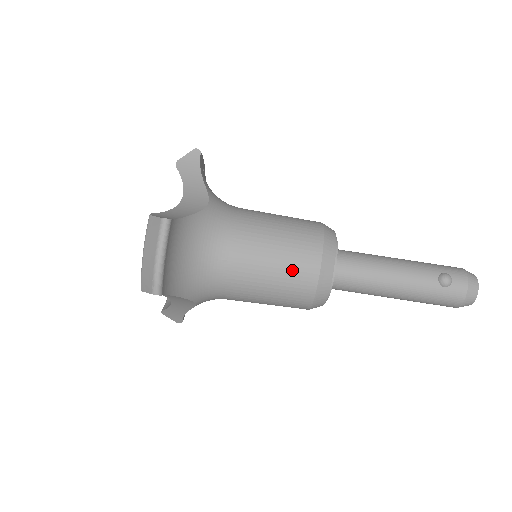
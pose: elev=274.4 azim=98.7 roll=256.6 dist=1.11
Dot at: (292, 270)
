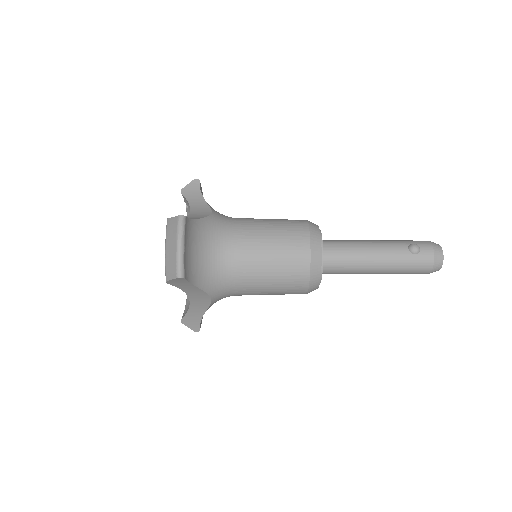
Dot at: (287, 254)
